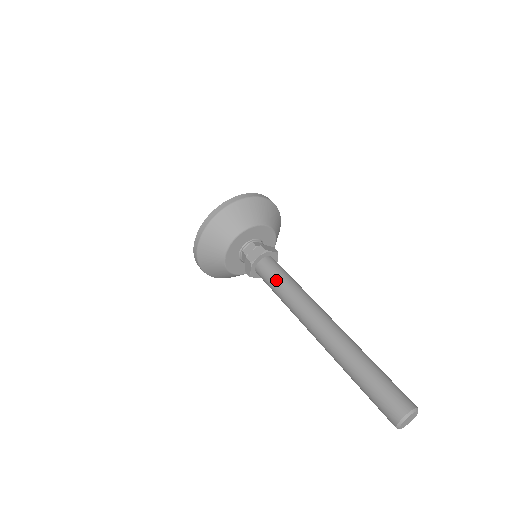
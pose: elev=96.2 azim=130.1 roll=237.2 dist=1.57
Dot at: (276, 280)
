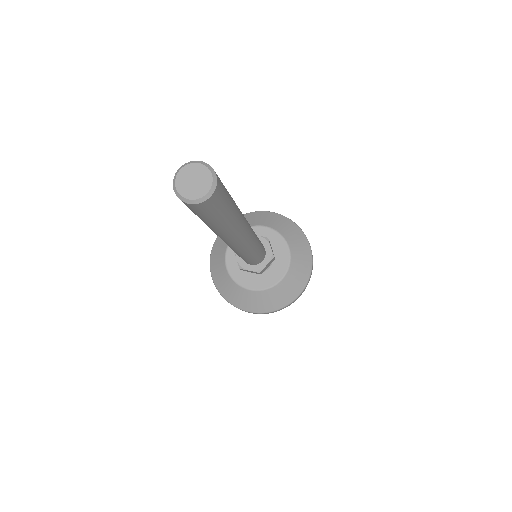
Dot at: occluded
